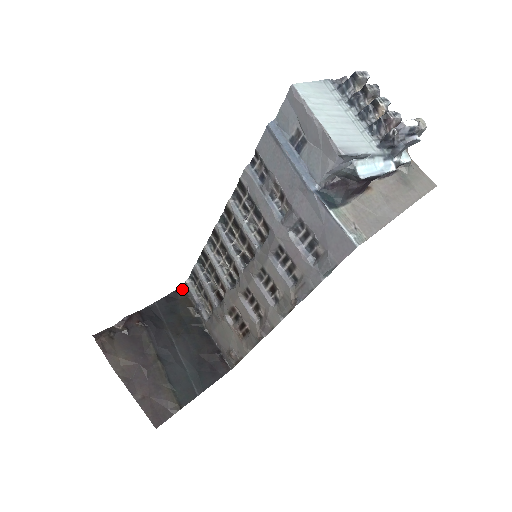
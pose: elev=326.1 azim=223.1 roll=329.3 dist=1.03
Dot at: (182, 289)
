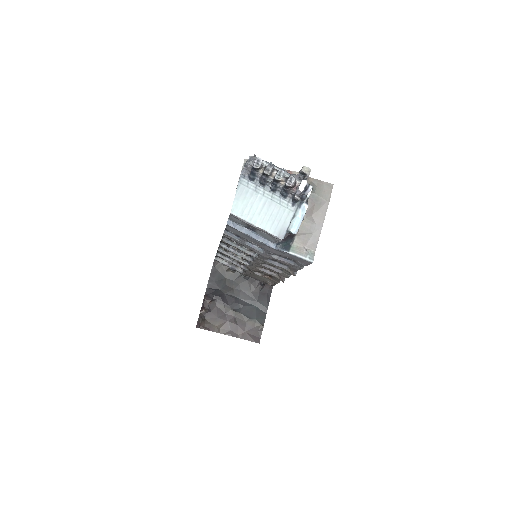
Dot at: (215, 263)
